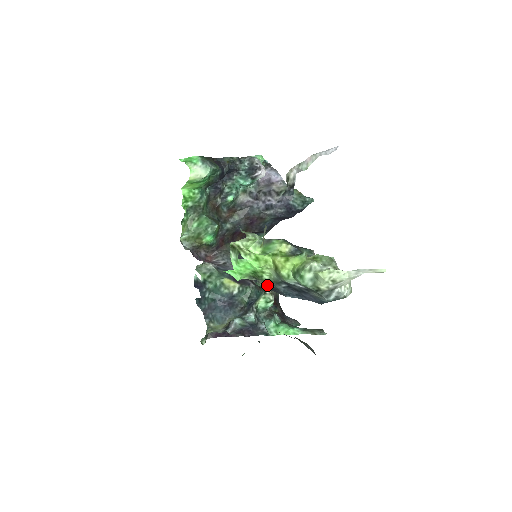
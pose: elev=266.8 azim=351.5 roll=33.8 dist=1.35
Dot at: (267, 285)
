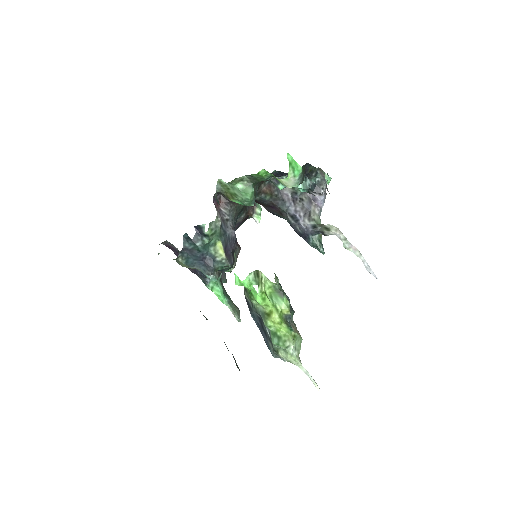
Dot at: (248, 299)
